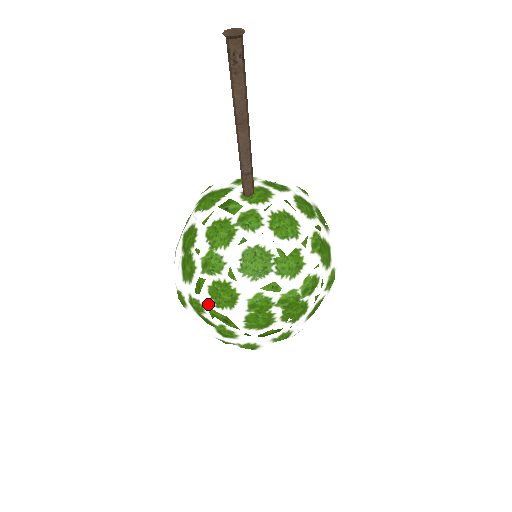
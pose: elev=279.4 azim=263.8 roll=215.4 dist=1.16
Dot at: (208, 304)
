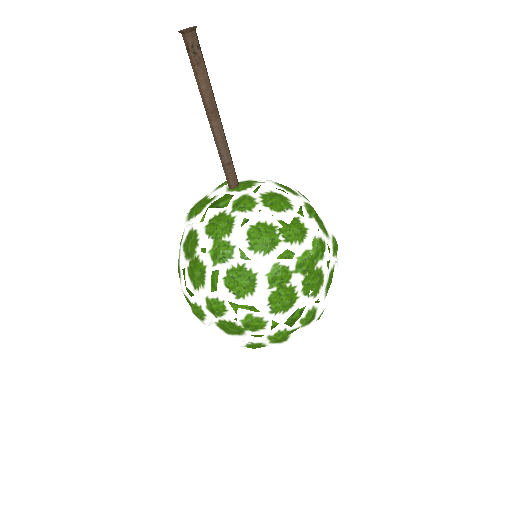
Dot at: (228, 300)
